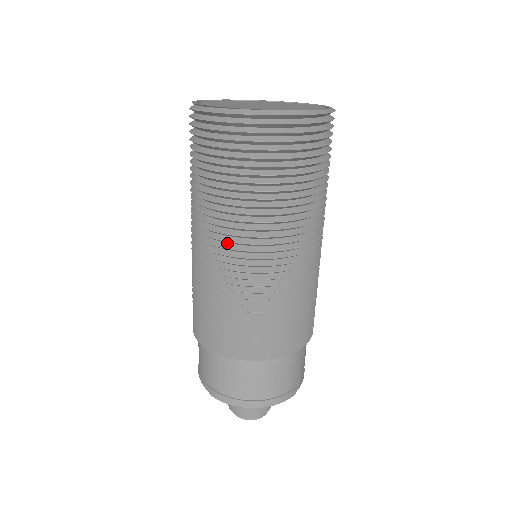
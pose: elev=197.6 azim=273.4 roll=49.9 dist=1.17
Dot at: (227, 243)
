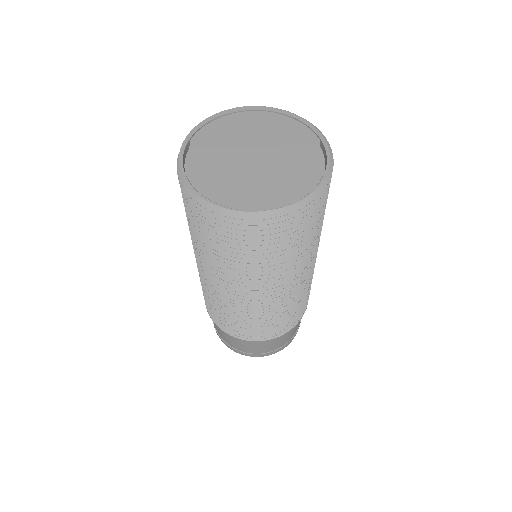
Dot at: (225, 281)
